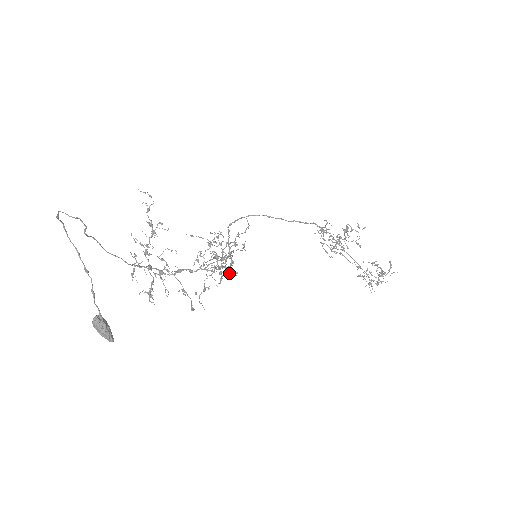
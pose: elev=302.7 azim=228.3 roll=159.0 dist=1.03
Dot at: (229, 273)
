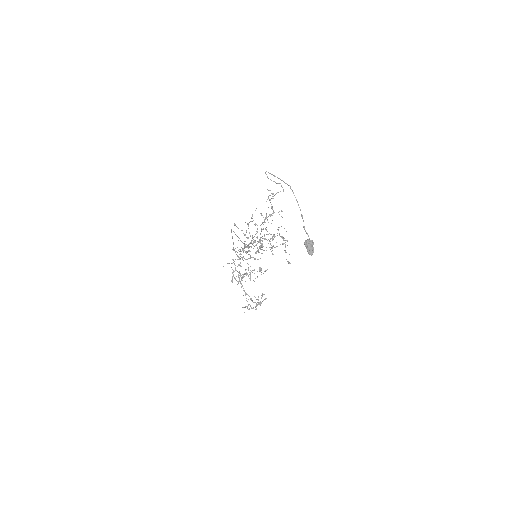
Dot at: (252, 257)
